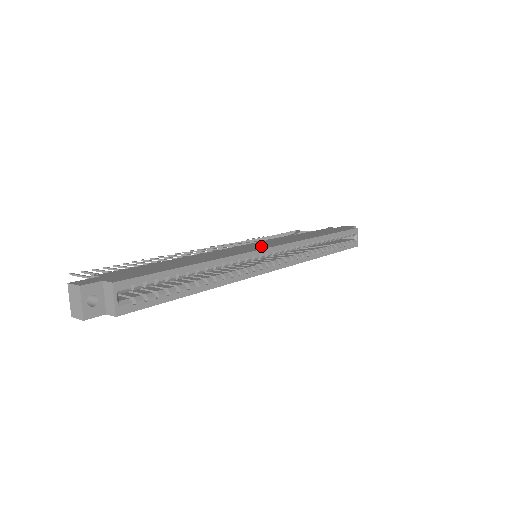
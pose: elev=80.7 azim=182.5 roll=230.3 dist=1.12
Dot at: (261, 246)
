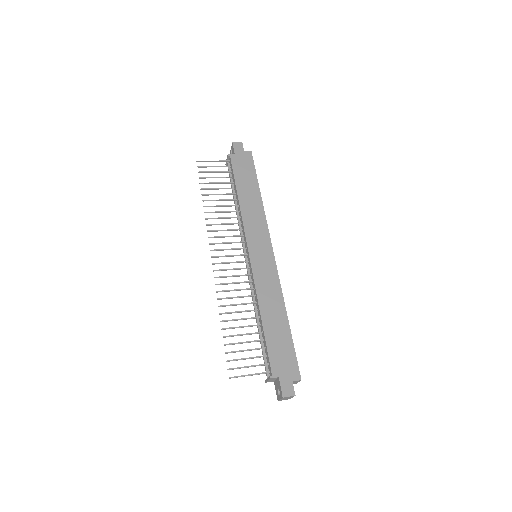
Dot at: (266, 255)
